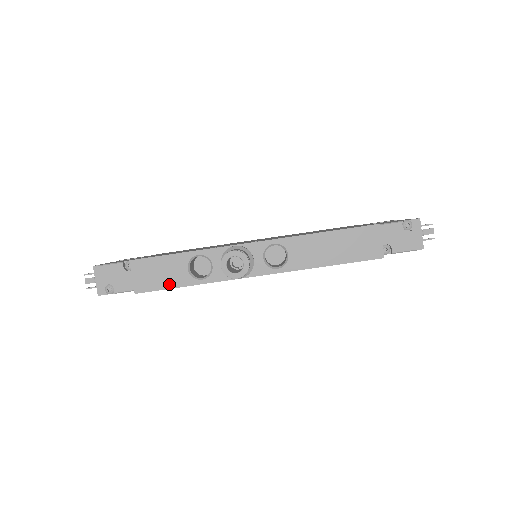
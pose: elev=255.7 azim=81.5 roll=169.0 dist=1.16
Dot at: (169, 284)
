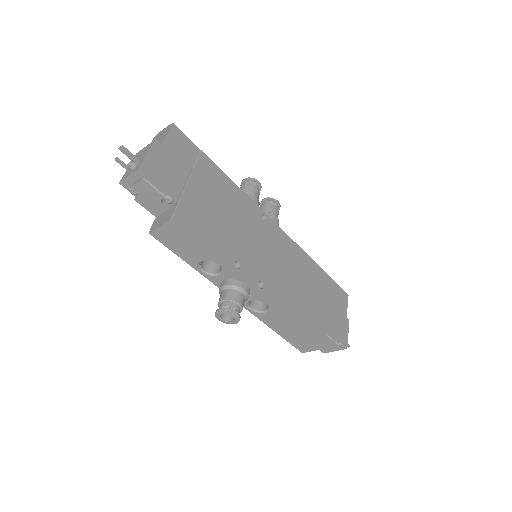
Dot at: (179, 253)
